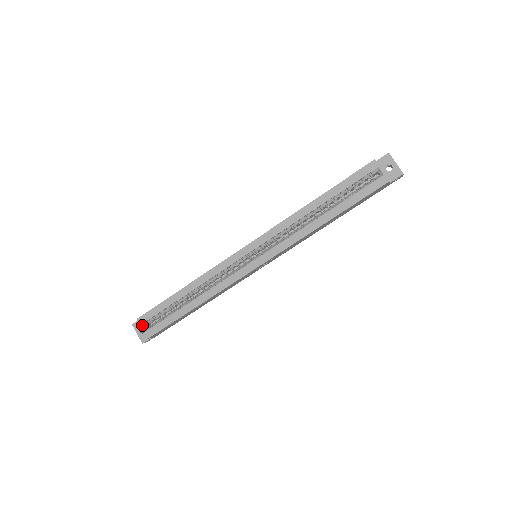
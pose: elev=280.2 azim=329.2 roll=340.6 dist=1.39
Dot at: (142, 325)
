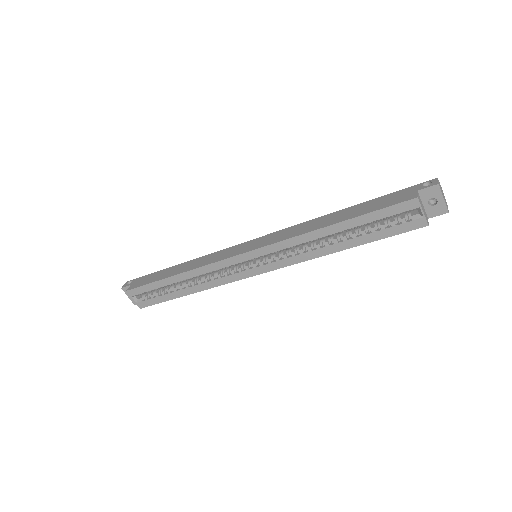
Dot at: (132, 297)
